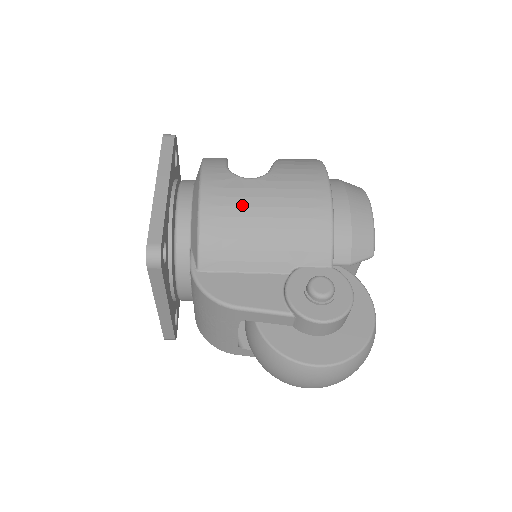
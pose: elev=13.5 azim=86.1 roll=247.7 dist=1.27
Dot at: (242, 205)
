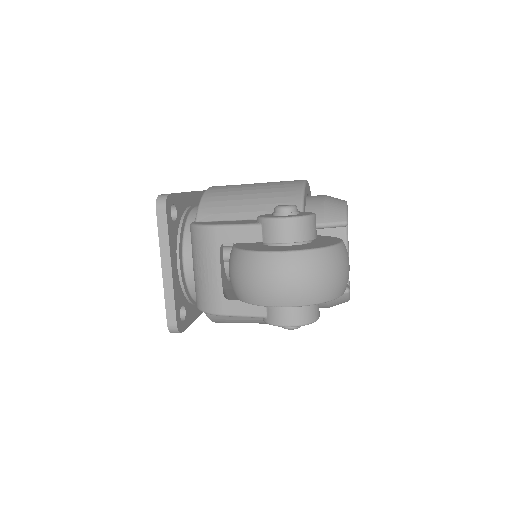
Dot at: (236, 187)
